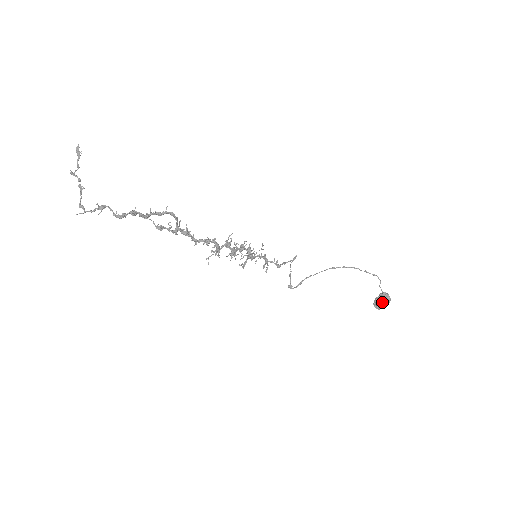
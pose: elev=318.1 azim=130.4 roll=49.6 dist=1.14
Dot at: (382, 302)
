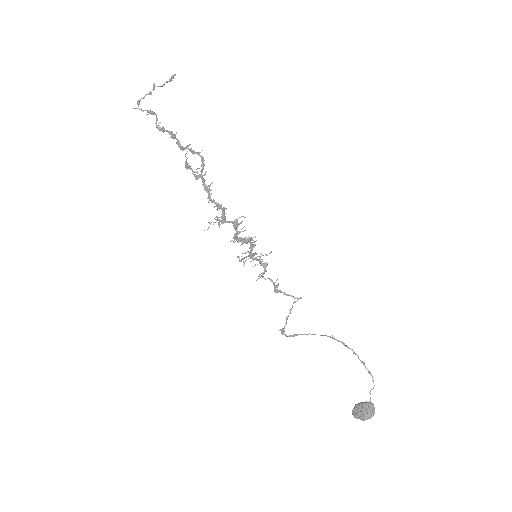
Dot at: (362, 410)
